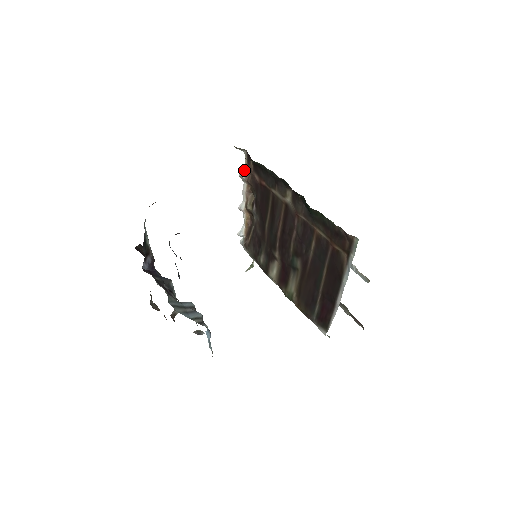
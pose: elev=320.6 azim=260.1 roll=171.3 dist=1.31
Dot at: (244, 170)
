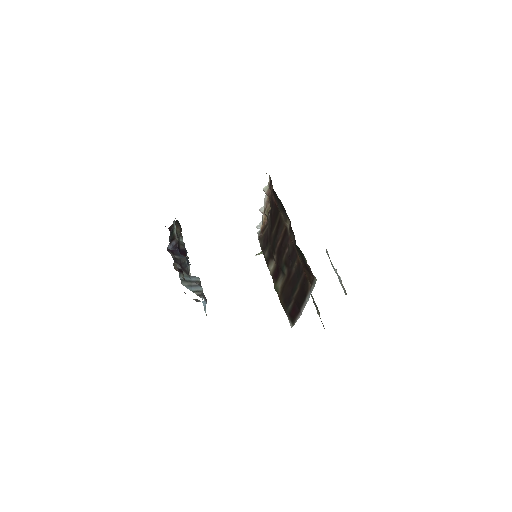
Dot at: (267, 187)
